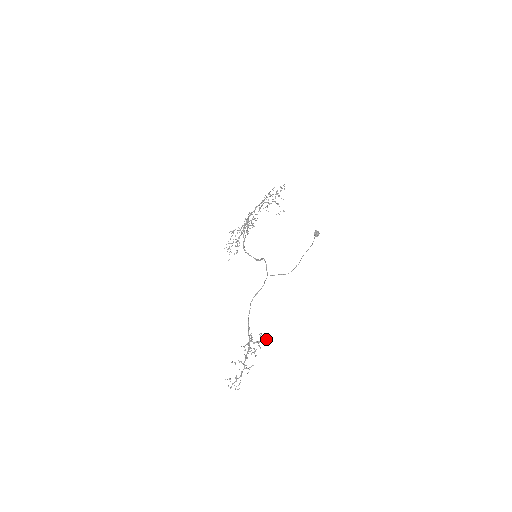
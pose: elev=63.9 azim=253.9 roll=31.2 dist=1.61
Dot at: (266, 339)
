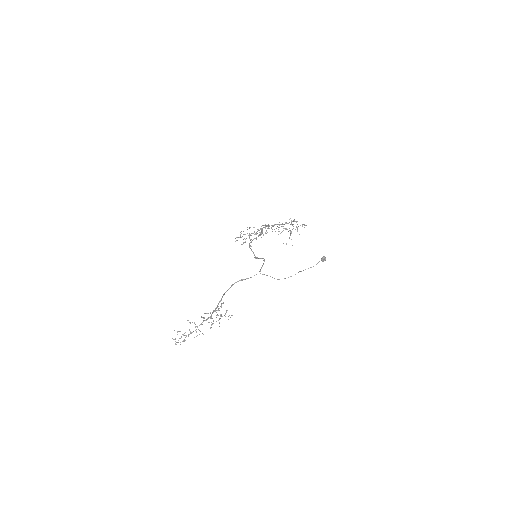
Dot at: occluded
